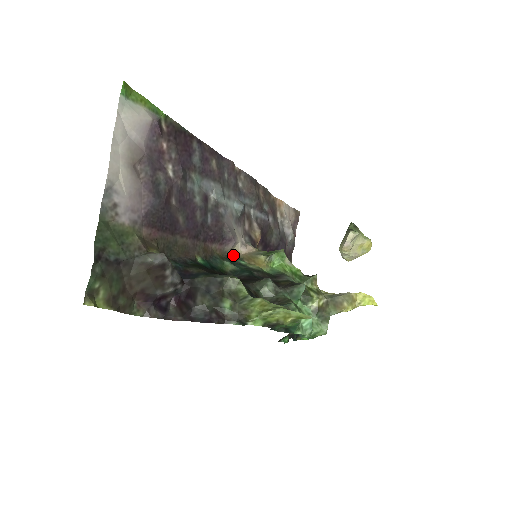
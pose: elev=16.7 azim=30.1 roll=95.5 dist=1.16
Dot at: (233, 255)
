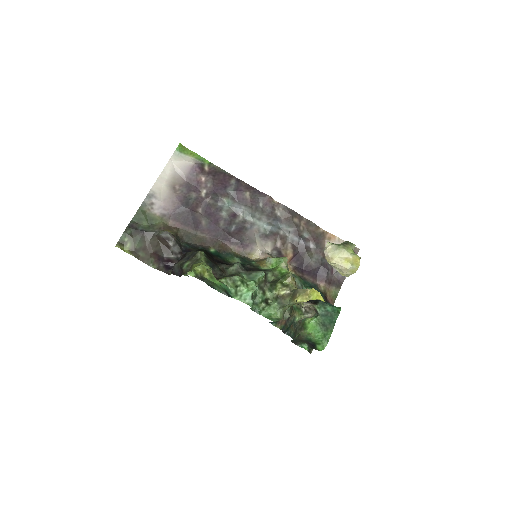
Dot at: (253, 259)
